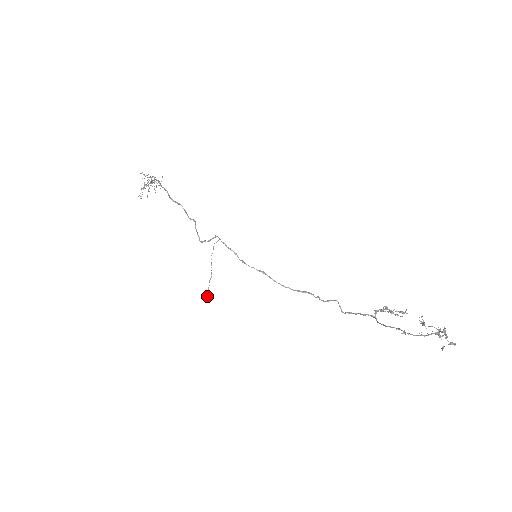
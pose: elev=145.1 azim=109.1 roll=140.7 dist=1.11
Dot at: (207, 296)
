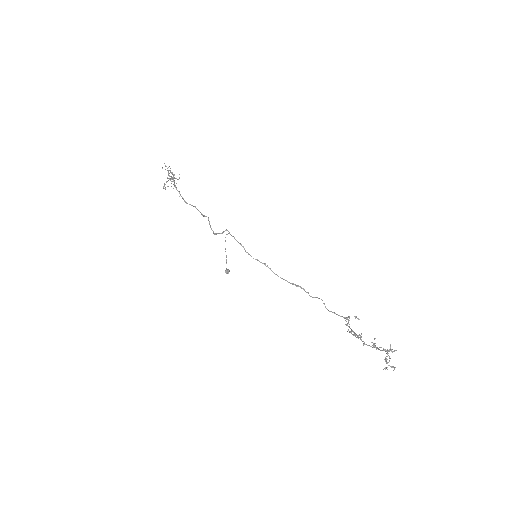
Dot at: (225, 272)
